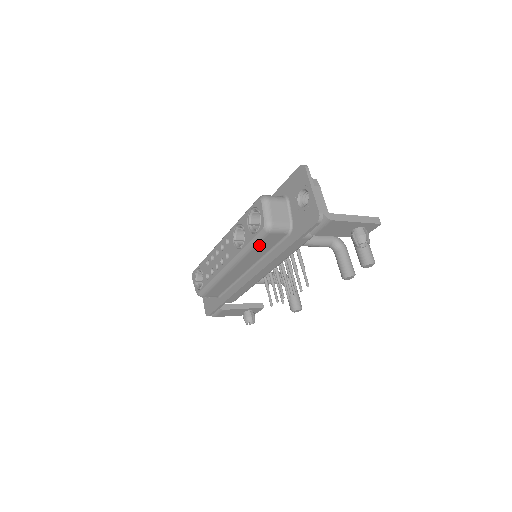
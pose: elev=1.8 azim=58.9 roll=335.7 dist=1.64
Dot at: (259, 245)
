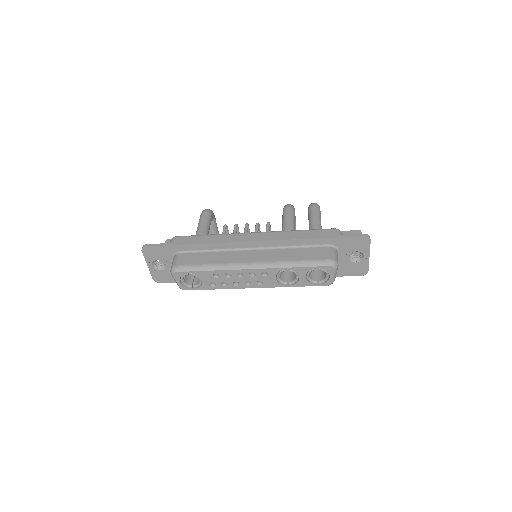
Dot at: occluded
